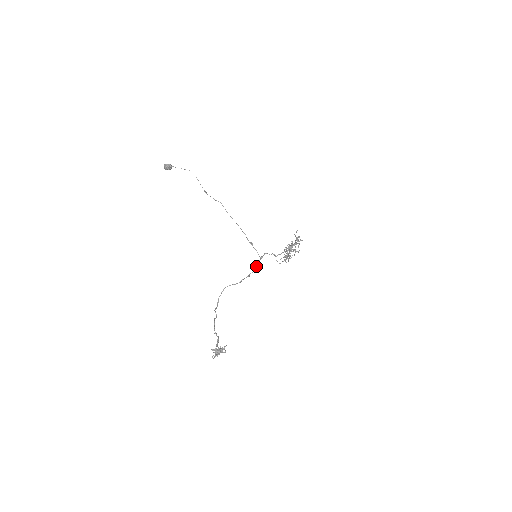
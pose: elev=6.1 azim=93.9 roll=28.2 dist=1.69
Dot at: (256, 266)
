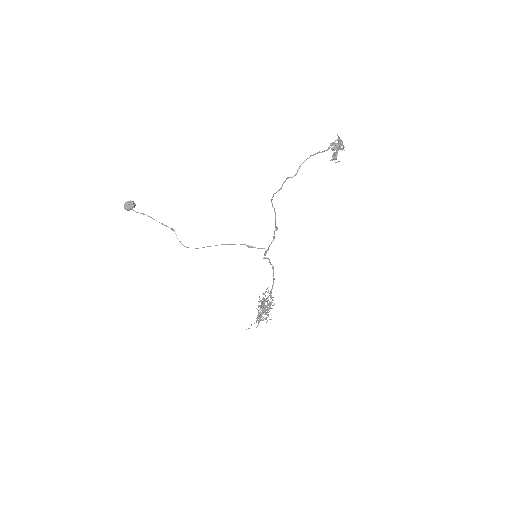
Dot at: (269, 245)
